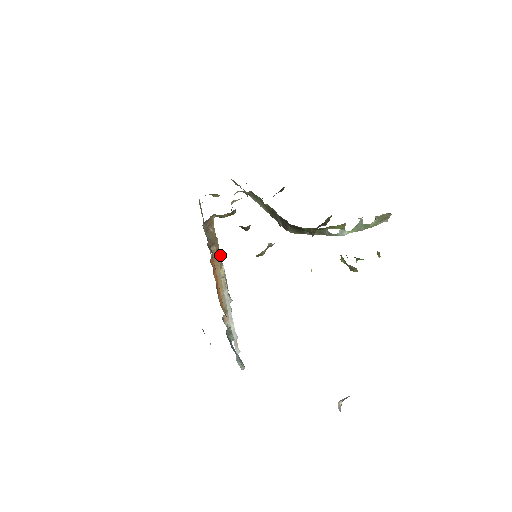
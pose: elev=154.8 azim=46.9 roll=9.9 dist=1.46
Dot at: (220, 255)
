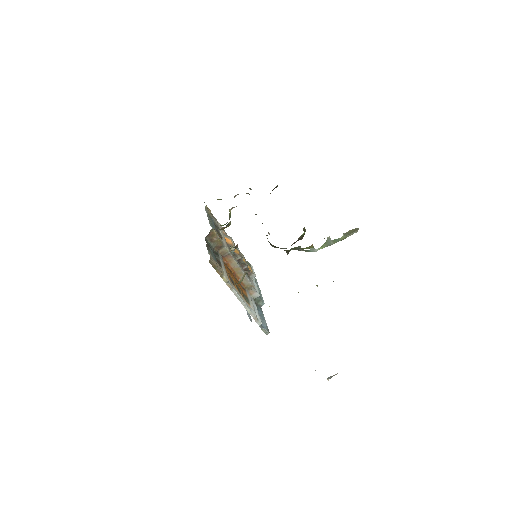
Dot at: (229, 253)
